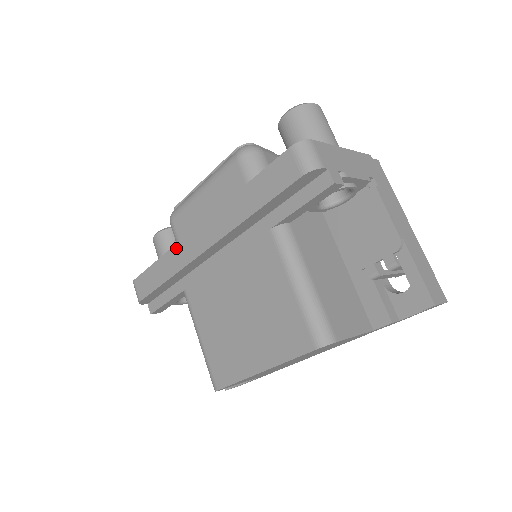
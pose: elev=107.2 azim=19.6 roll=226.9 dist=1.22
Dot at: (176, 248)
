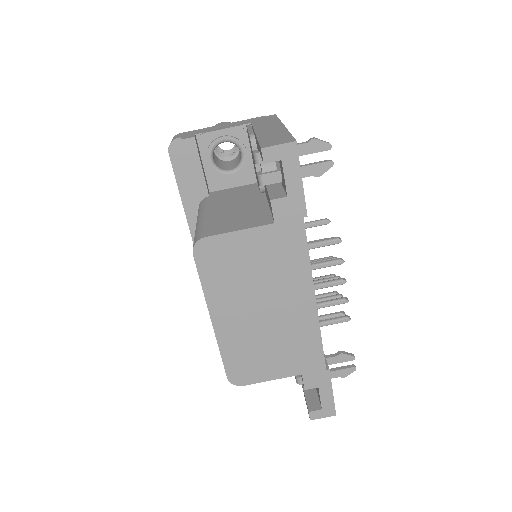
Dot at: occluded
